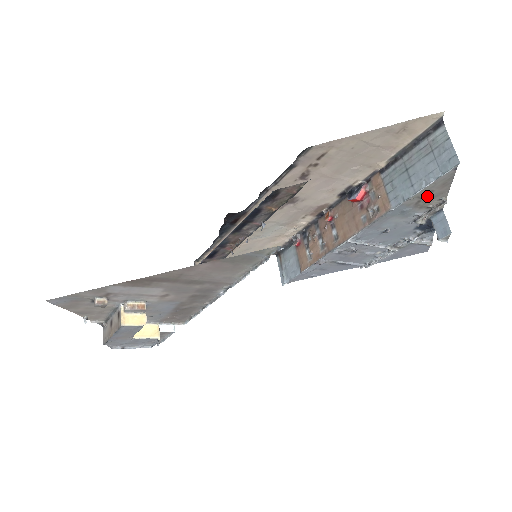
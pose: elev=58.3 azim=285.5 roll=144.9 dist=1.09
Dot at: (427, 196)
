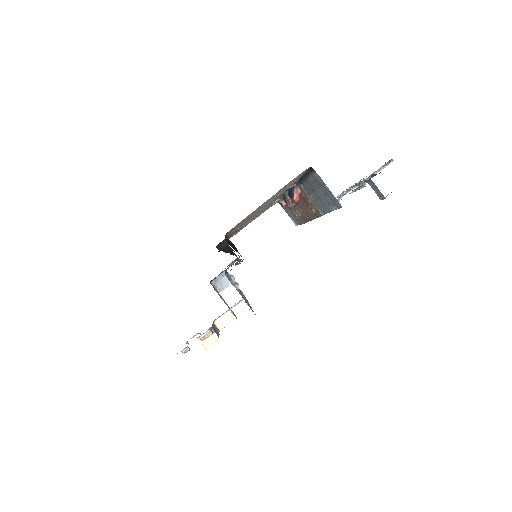
Dot at: occluded
